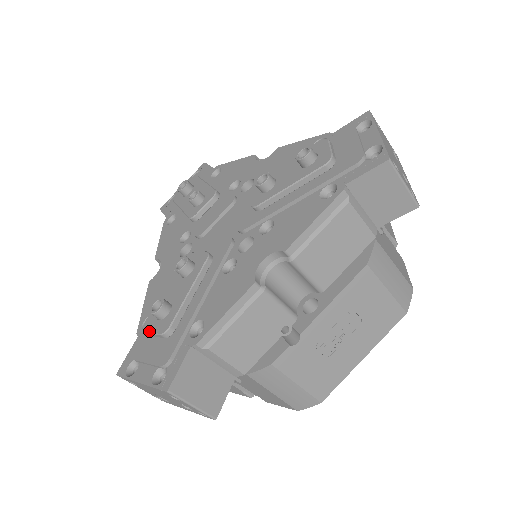
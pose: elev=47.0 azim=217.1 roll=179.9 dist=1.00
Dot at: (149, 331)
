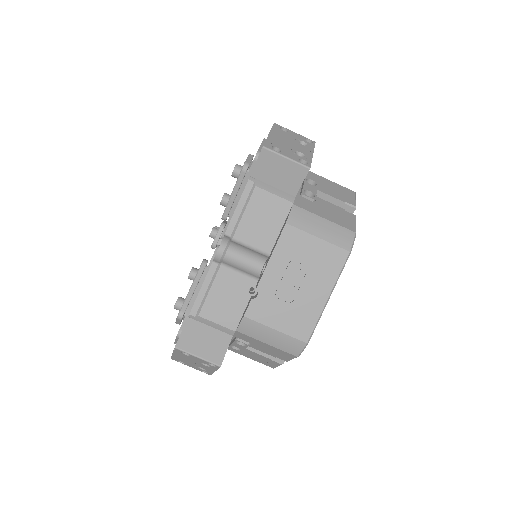
Dot at: (176, 320)
